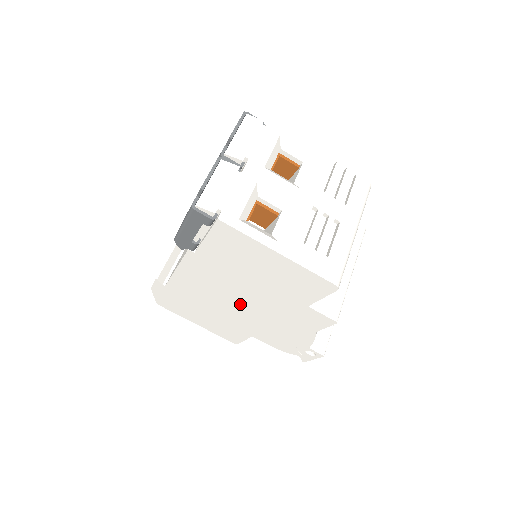
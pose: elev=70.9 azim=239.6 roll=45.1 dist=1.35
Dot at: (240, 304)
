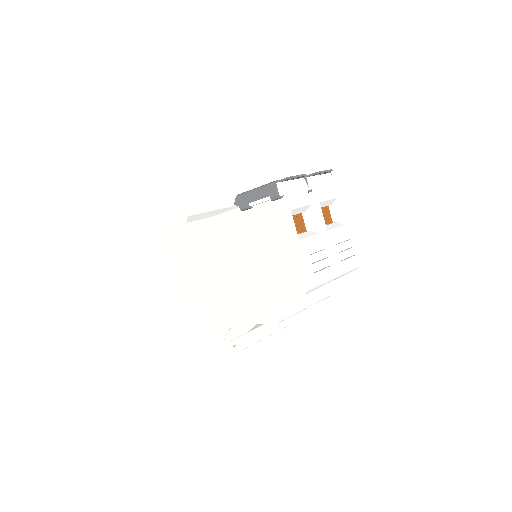
Dot at: (226, 270)
